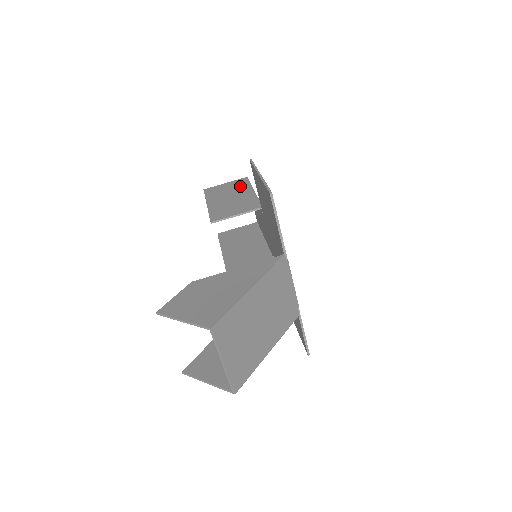
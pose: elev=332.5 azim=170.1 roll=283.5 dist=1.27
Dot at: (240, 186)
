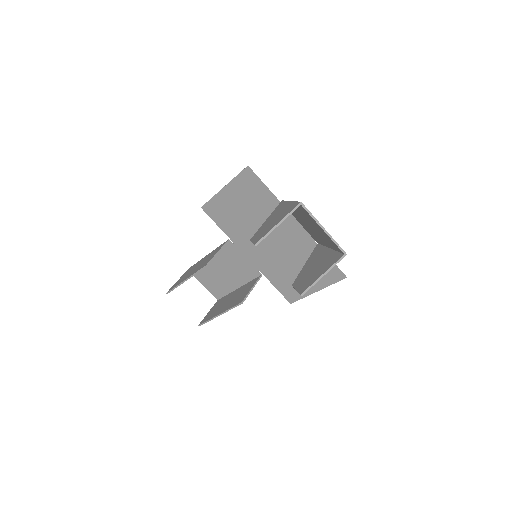
Dot at: (192, 267)
